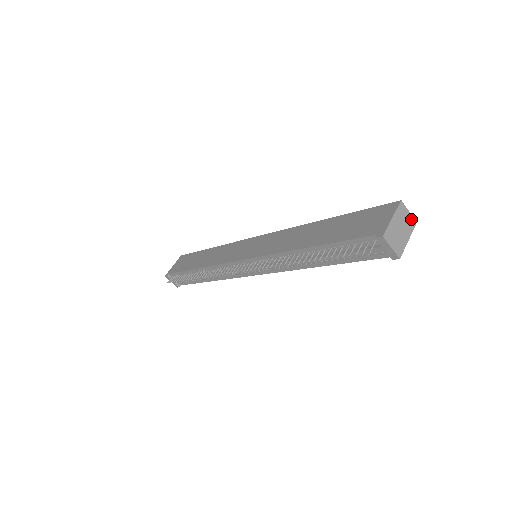
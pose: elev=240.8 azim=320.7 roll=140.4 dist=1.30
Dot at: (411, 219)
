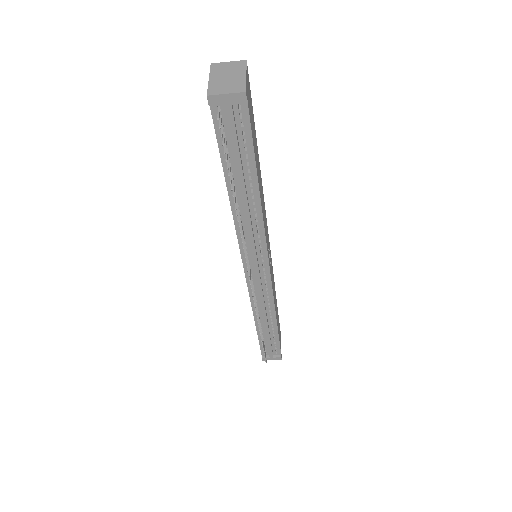
Dot at: (236, 64)
